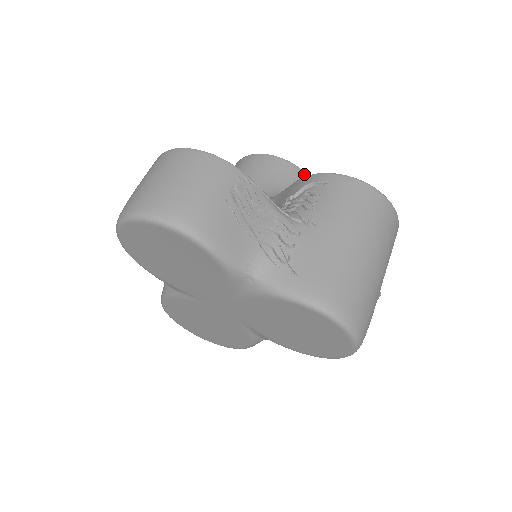
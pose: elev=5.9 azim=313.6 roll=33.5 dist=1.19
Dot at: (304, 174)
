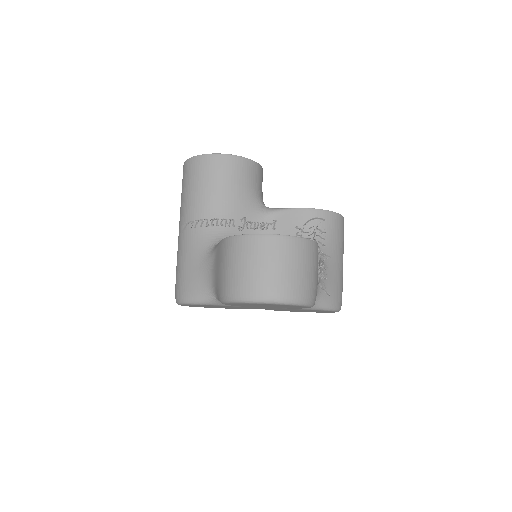
Dot at: (262, 170)
